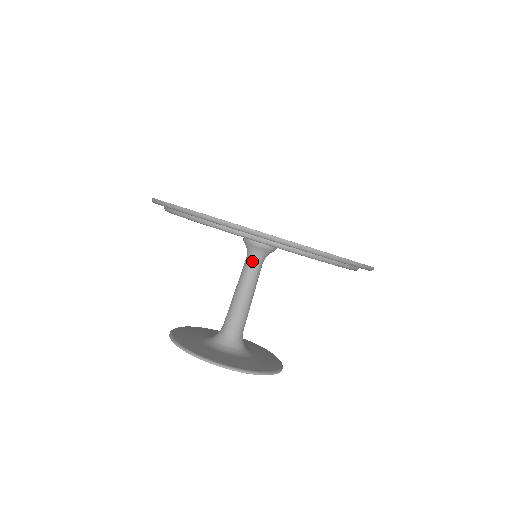
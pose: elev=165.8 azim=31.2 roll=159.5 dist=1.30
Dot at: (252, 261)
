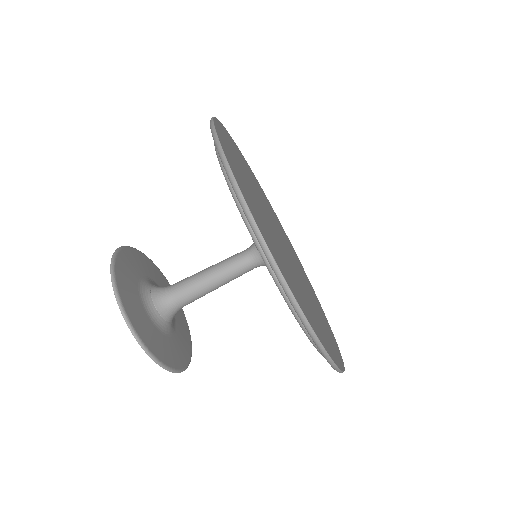
Dot at: (247, 255)
